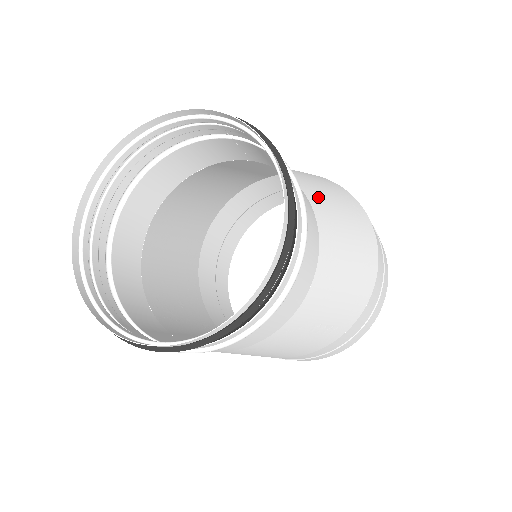
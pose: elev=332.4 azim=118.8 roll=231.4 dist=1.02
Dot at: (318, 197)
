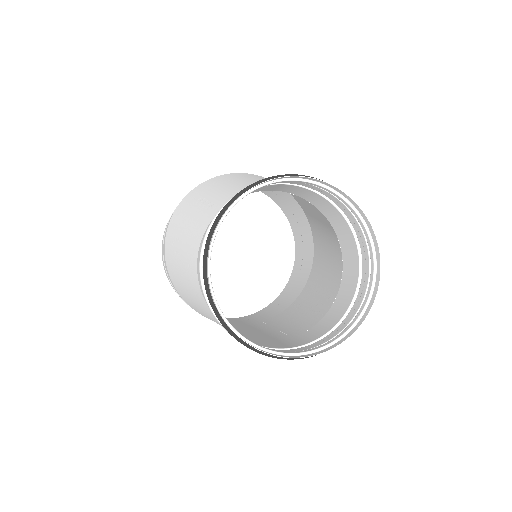
Dot at: occluded
